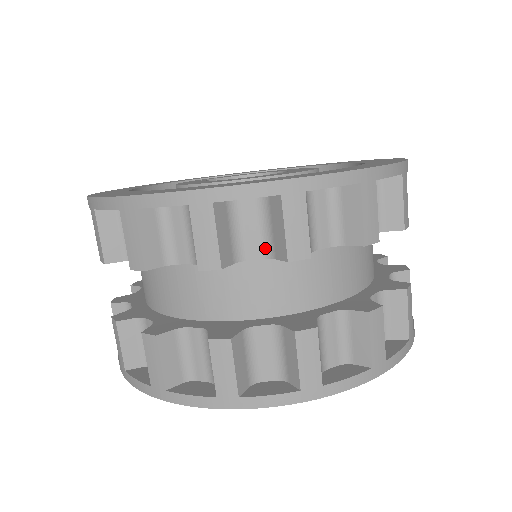
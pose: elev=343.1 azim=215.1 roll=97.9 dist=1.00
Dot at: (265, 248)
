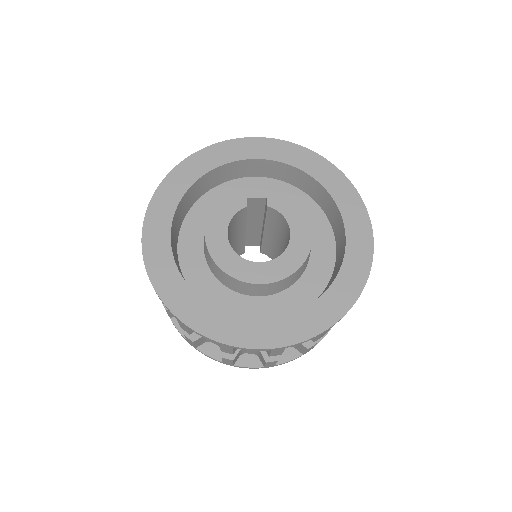
Dot at: occluded
